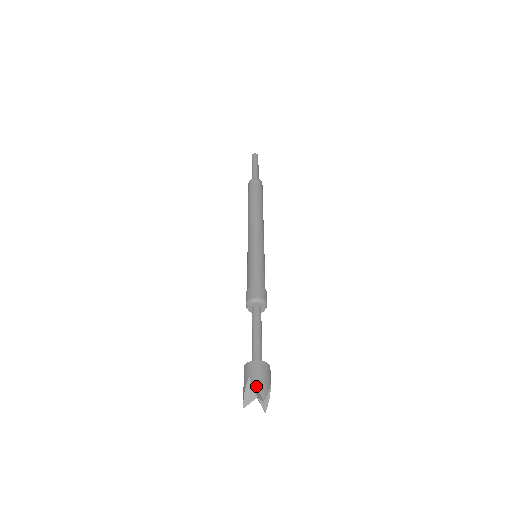
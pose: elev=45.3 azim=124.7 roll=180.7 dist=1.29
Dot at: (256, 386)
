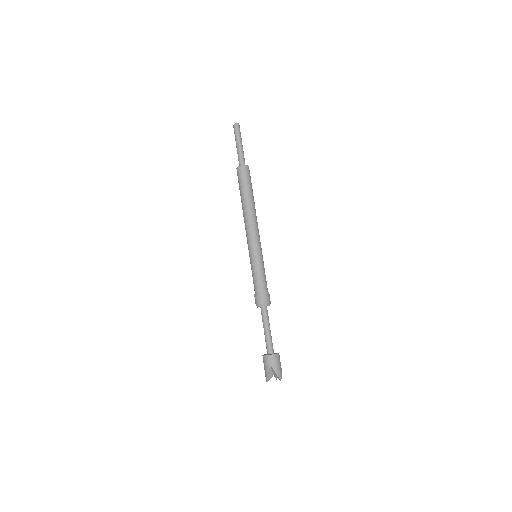
Dot at: (276, 373)
